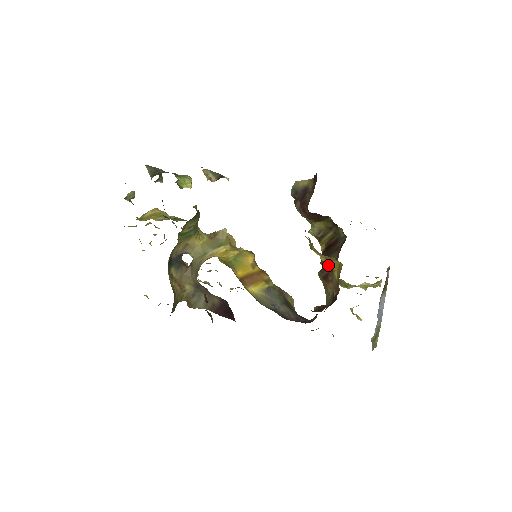
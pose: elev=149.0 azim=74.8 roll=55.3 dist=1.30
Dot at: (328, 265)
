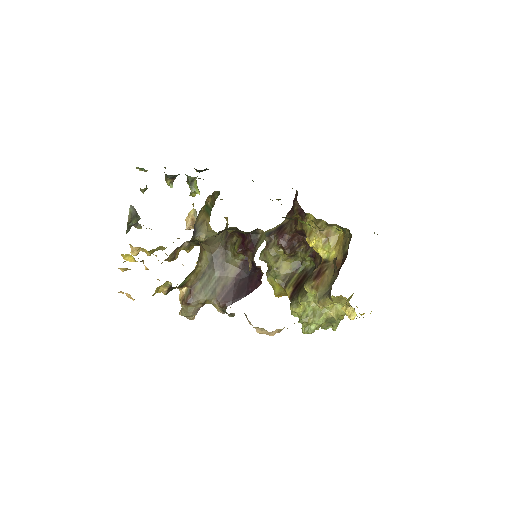
Dot at: (322, 255)
